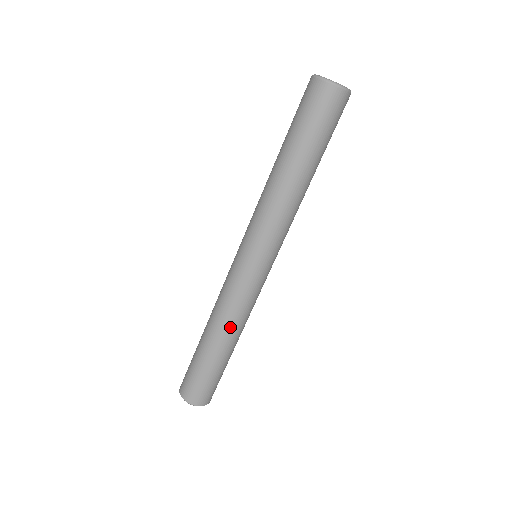
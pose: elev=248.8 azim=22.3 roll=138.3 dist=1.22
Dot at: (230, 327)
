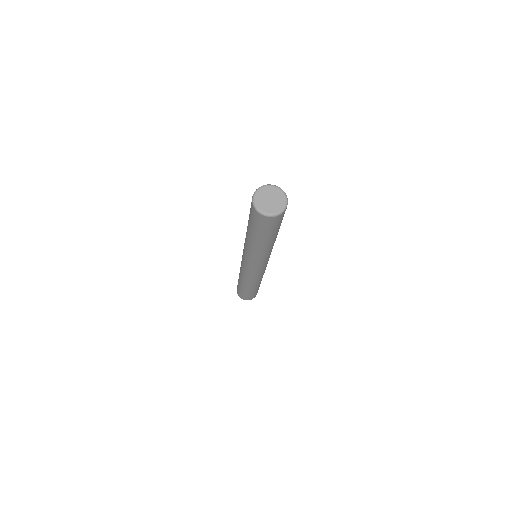
Dot at: (247, 283)
